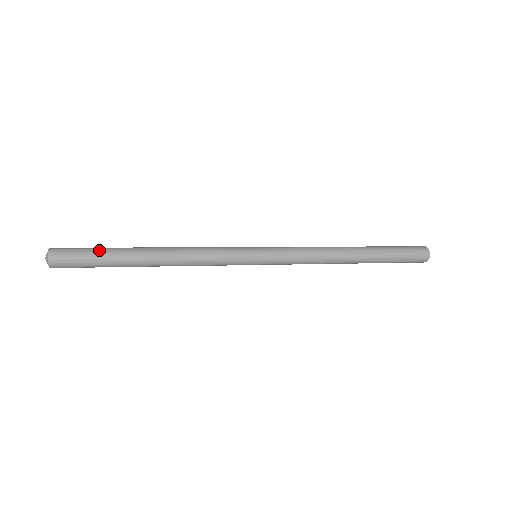
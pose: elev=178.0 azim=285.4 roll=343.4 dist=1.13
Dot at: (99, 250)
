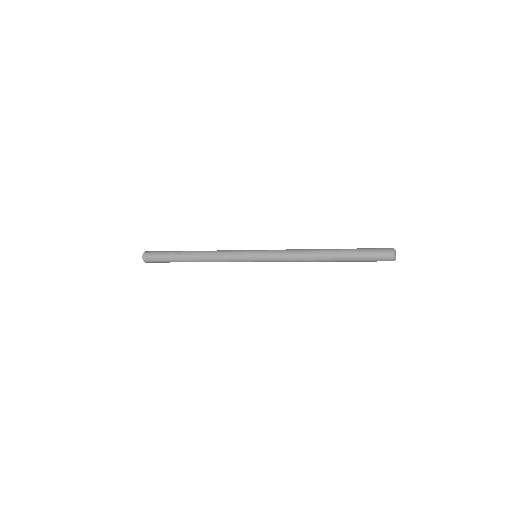
Dot at: (169, 251)
